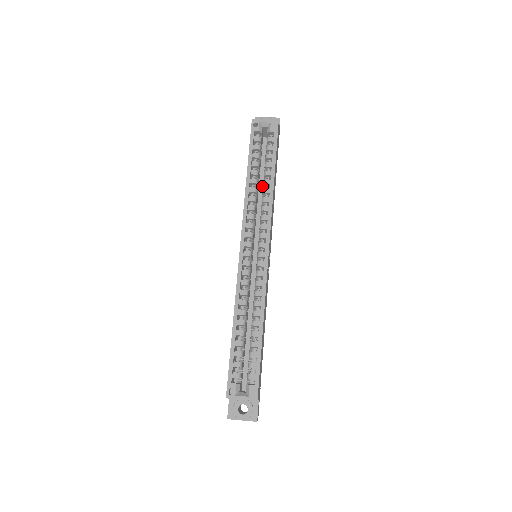
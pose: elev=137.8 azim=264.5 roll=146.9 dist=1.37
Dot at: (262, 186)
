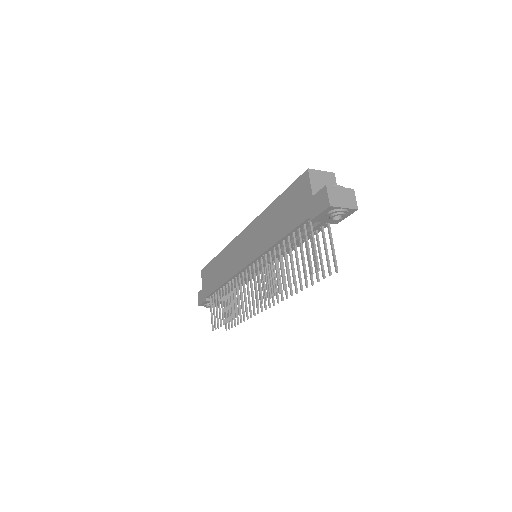
Dot at: occluded
